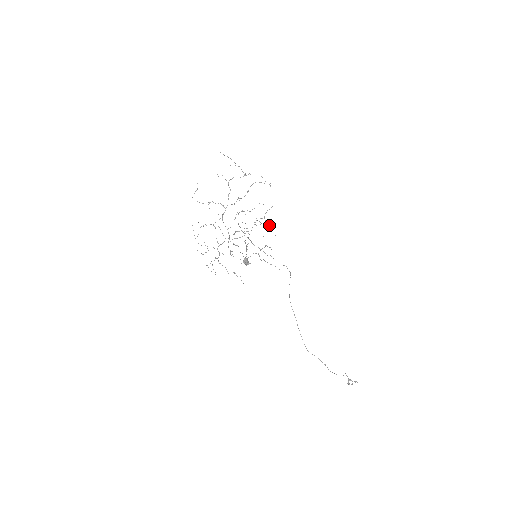
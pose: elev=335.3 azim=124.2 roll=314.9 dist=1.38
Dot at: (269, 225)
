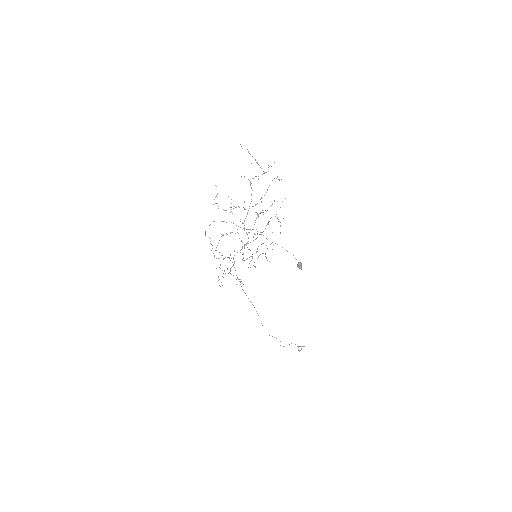
Dot at: occluded
